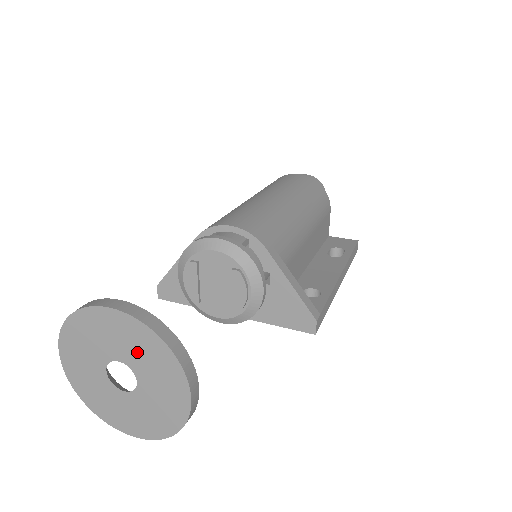
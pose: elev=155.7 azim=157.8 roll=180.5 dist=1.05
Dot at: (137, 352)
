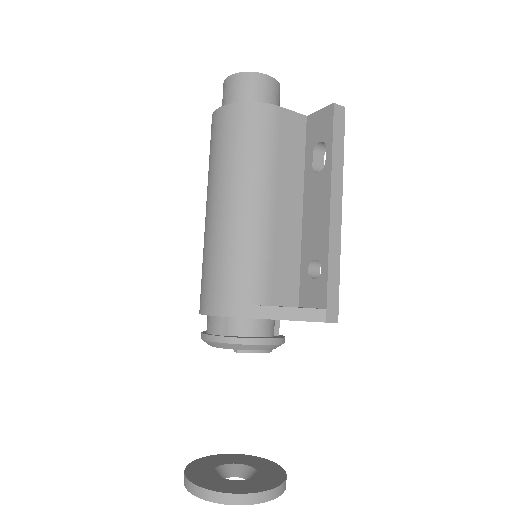
Dot at: occluded
